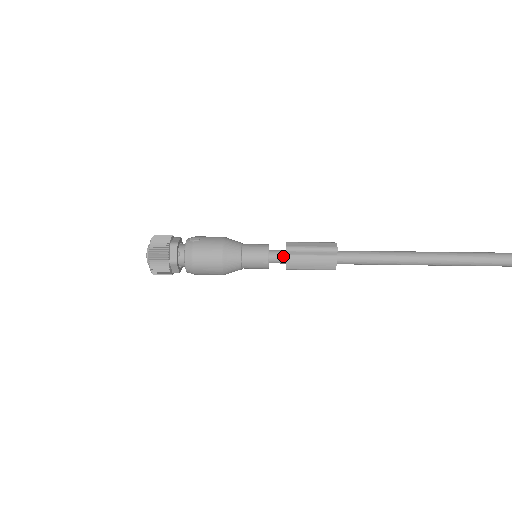
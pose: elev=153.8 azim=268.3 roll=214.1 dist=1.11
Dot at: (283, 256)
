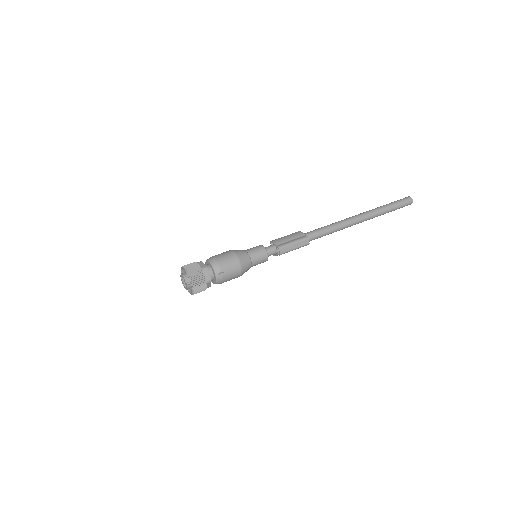
Dot at: occluded
